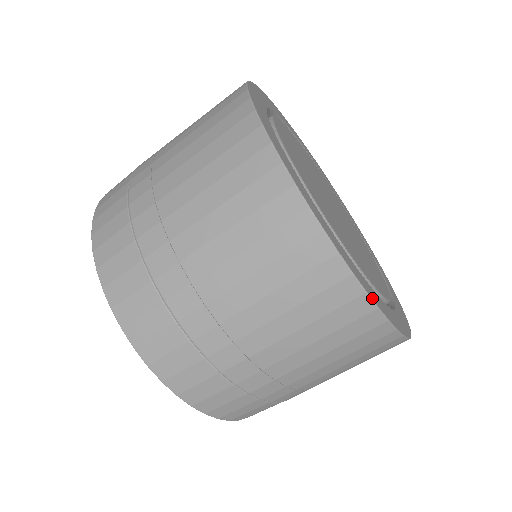
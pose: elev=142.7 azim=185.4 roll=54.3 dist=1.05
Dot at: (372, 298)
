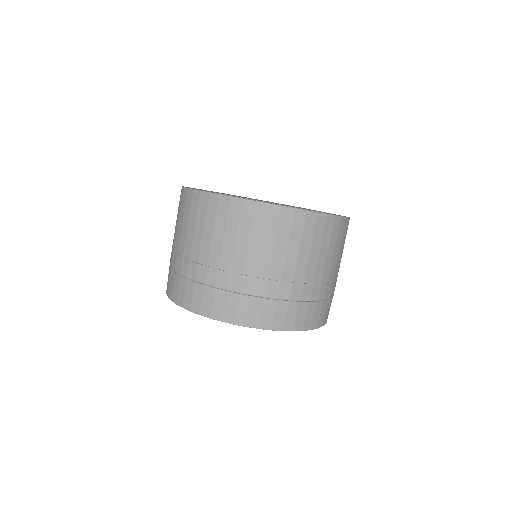
Dot at: (263, 202)
